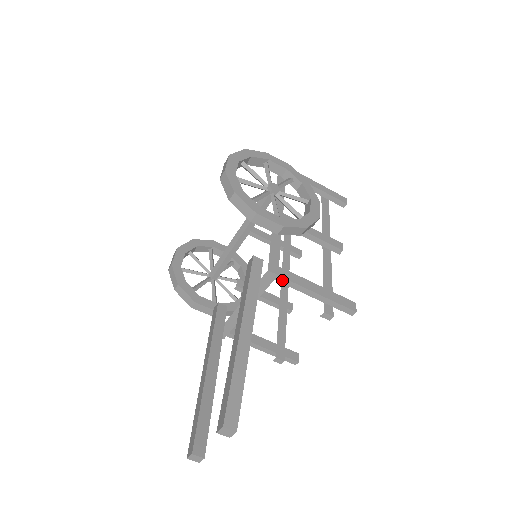
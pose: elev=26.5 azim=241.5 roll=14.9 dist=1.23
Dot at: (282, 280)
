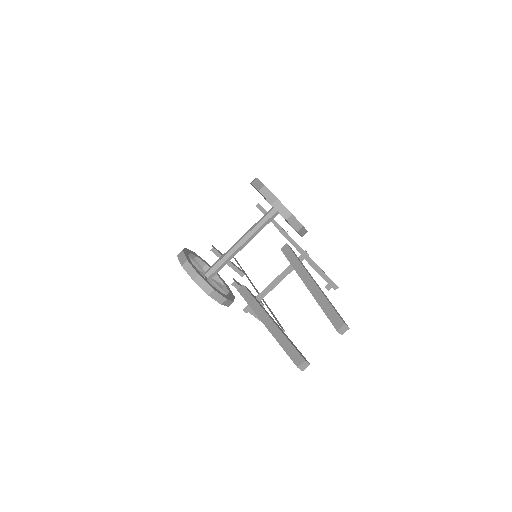
Dot at: (308, 259)
